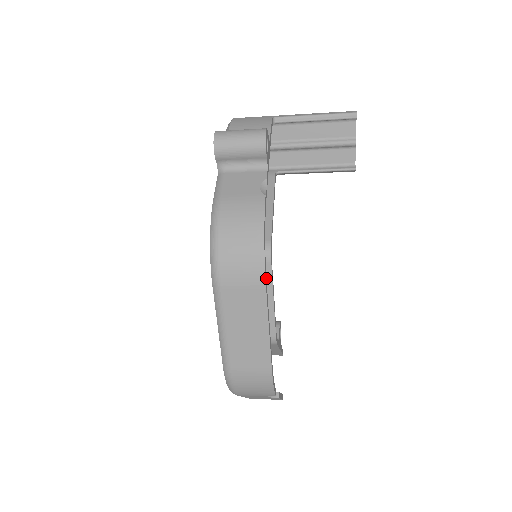
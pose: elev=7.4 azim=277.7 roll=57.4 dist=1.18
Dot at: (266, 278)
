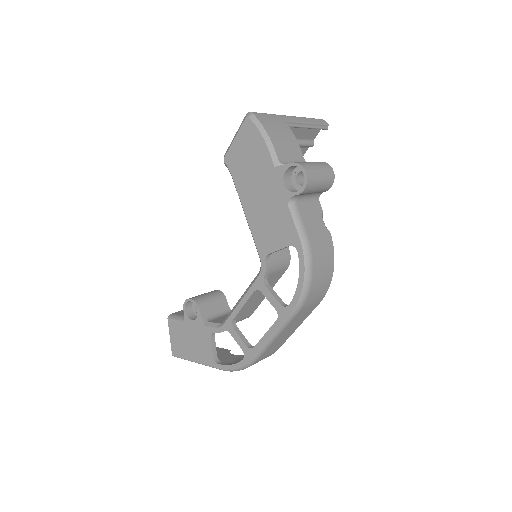
Dot at: (276, 280)
